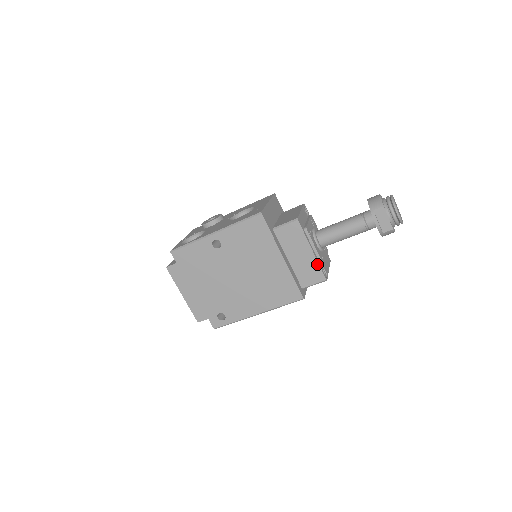
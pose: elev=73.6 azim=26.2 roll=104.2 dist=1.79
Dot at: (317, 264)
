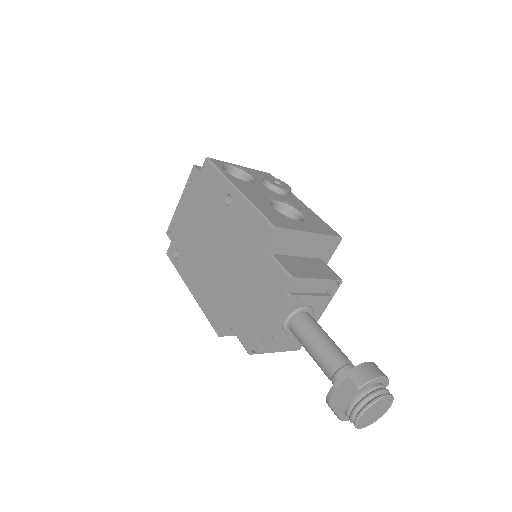
Dot at: (258, 332)
